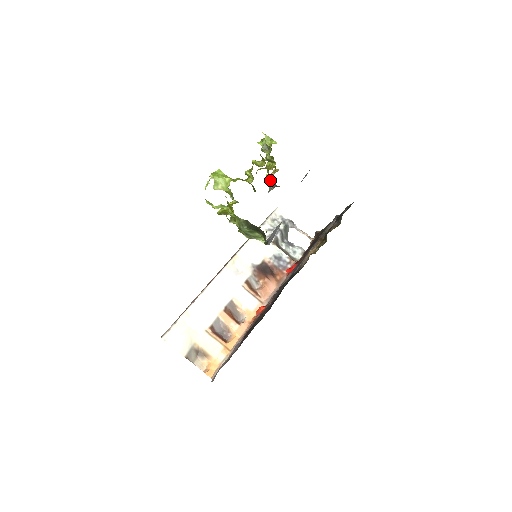
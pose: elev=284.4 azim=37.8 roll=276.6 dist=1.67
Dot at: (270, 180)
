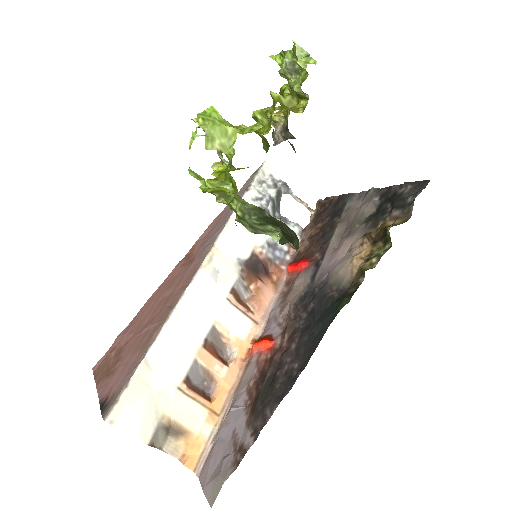
Dot at: (278, 124)
